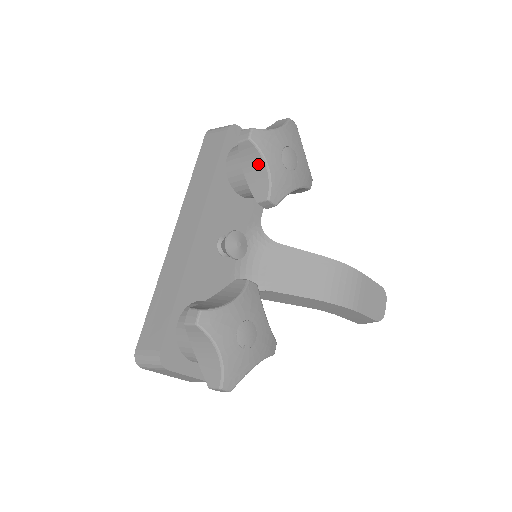
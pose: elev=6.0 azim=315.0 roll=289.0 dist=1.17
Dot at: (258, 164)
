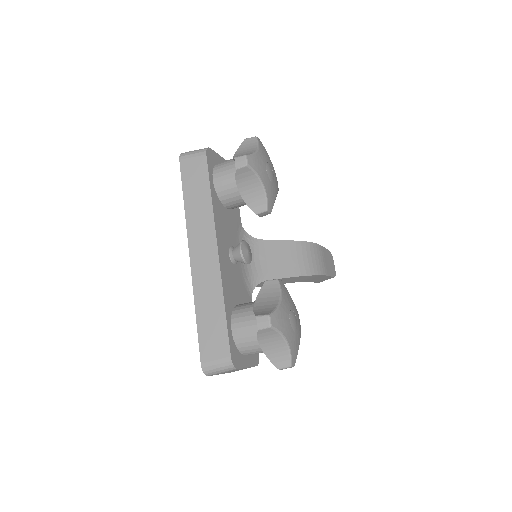
Dot at: (254, 183)
